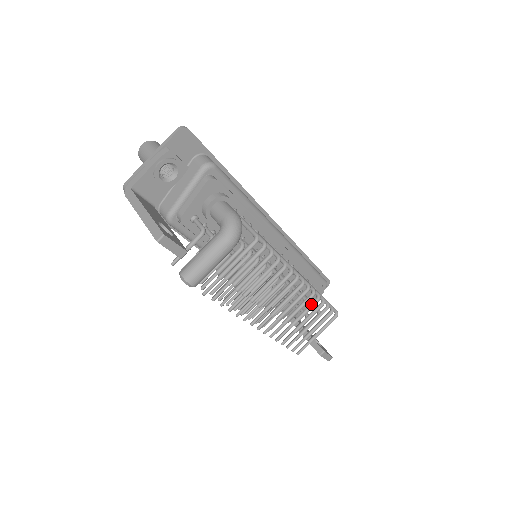
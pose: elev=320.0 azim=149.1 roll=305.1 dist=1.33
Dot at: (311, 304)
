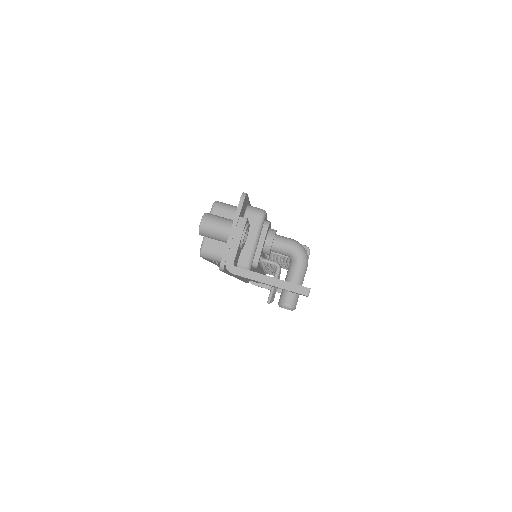
Dot at: occluded
